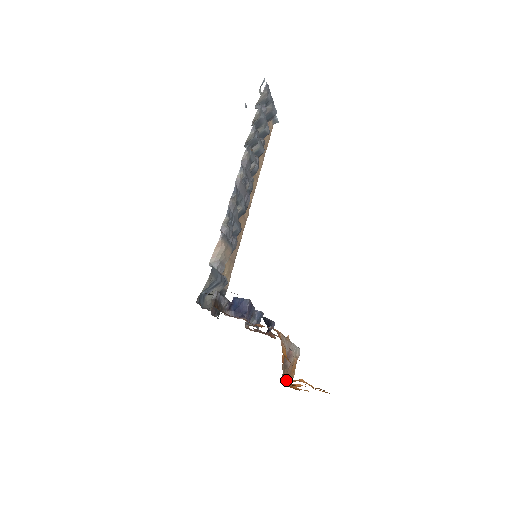
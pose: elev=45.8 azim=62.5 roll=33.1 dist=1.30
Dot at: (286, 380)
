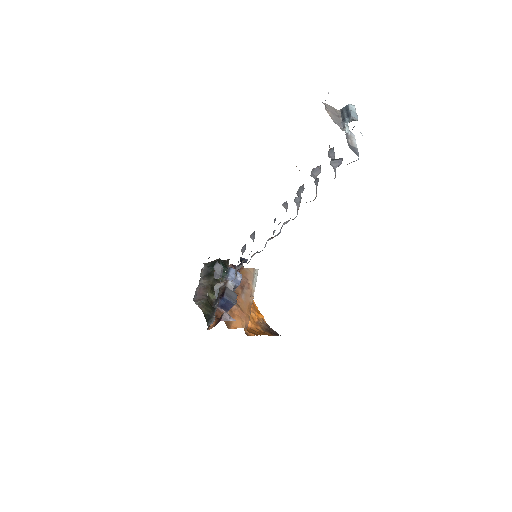
Dot at: occluded
